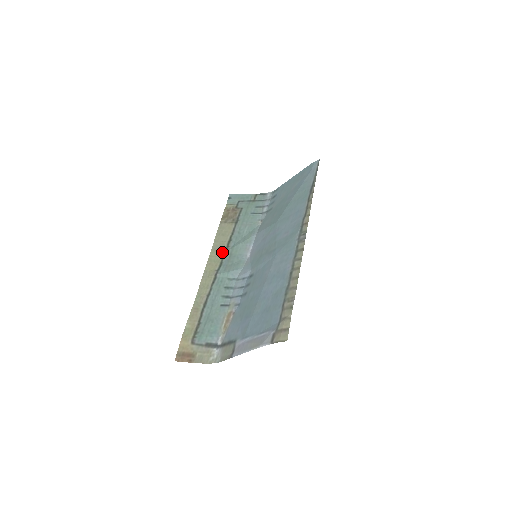
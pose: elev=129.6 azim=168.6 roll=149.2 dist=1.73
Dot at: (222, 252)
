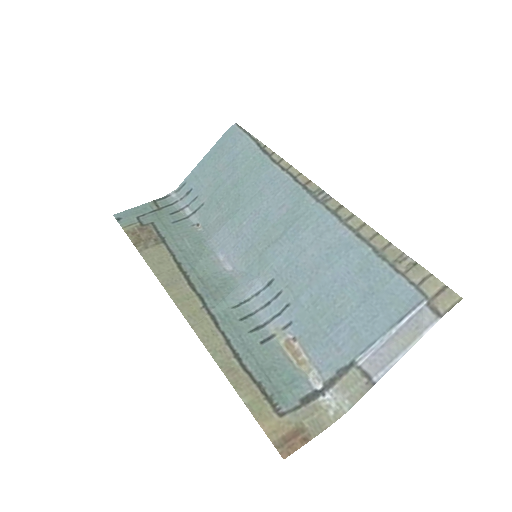
Dot at: (184, 283)
